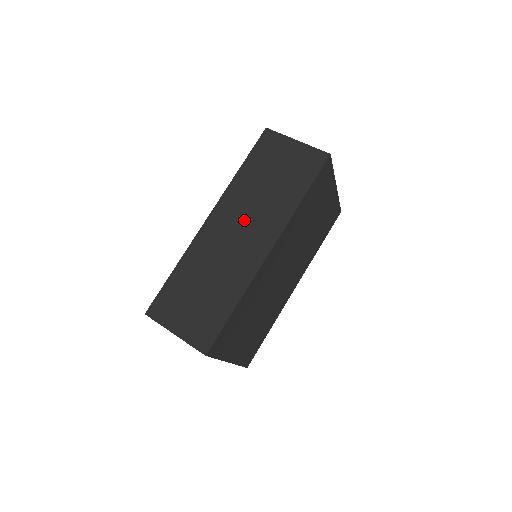
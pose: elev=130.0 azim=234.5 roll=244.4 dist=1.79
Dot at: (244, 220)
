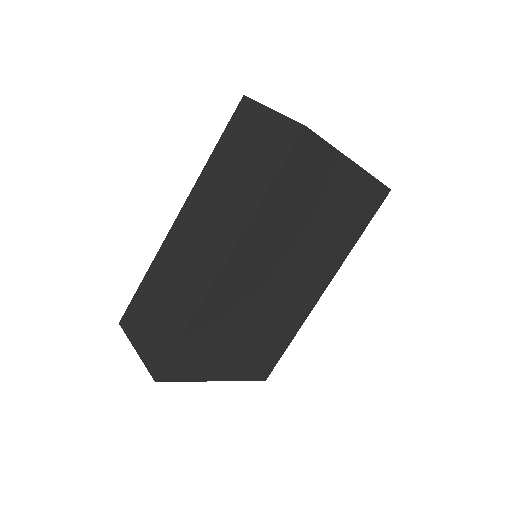
Dot at: (207, 221)
